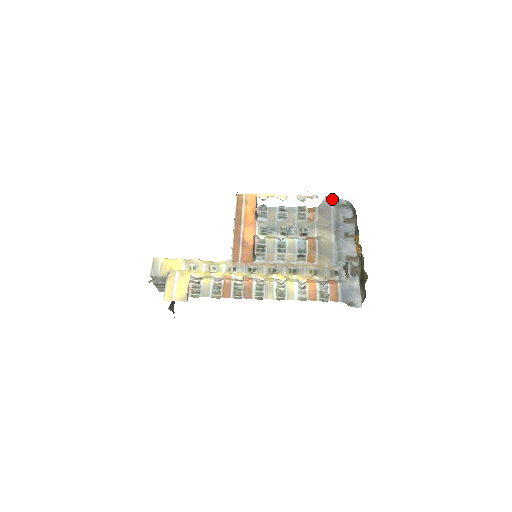
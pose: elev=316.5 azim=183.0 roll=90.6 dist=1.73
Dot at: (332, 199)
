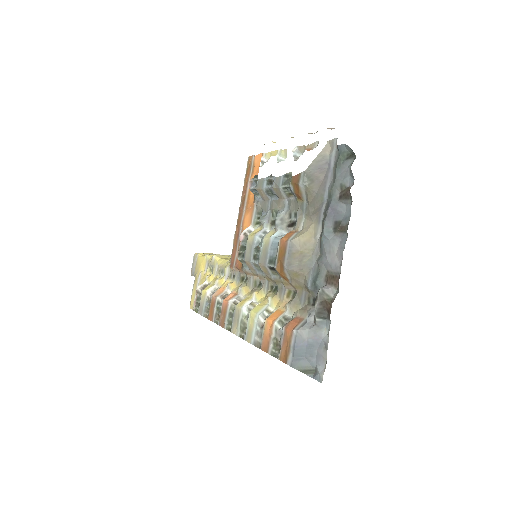
Dot at: (335, 145)
